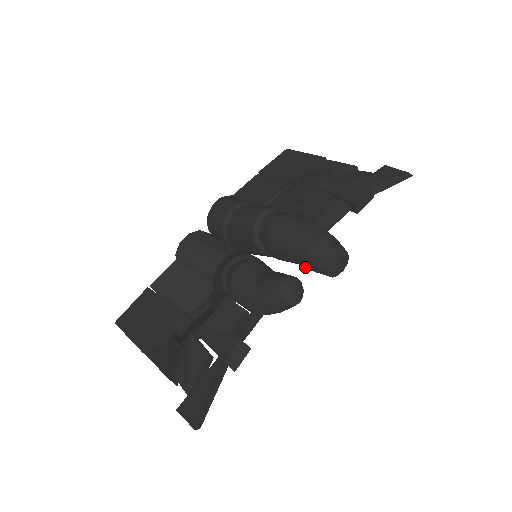
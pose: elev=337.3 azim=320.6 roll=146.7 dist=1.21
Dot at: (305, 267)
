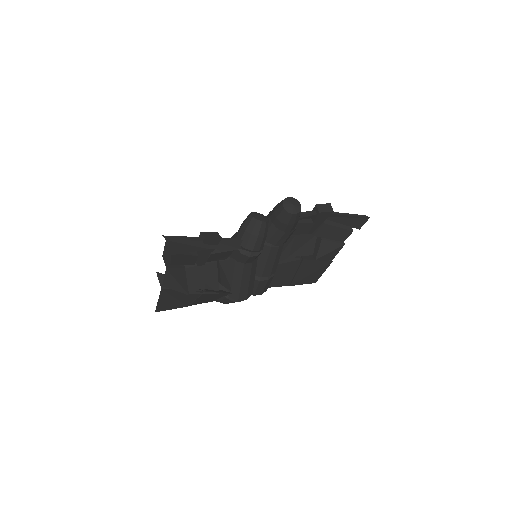
Dot at: (275, 219)
